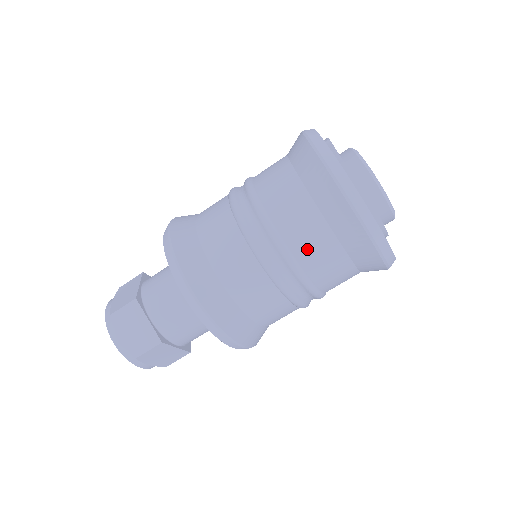
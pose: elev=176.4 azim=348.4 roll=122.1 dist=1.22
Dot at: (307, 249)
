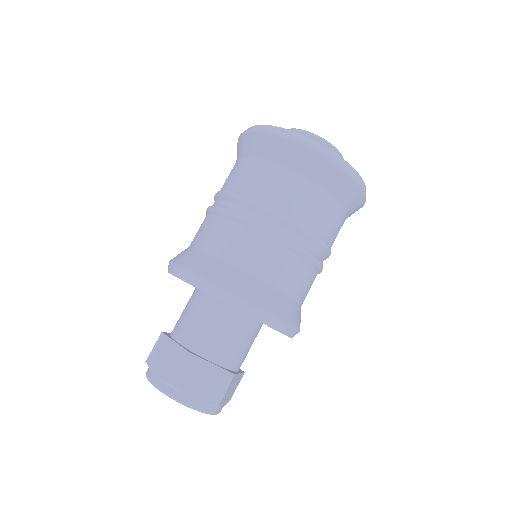
Dot at: (259, 186)
